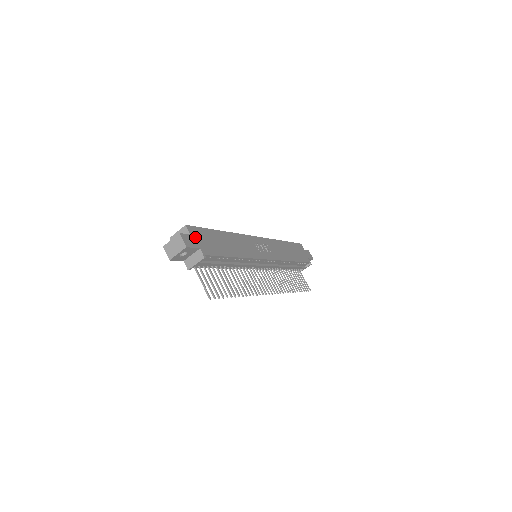
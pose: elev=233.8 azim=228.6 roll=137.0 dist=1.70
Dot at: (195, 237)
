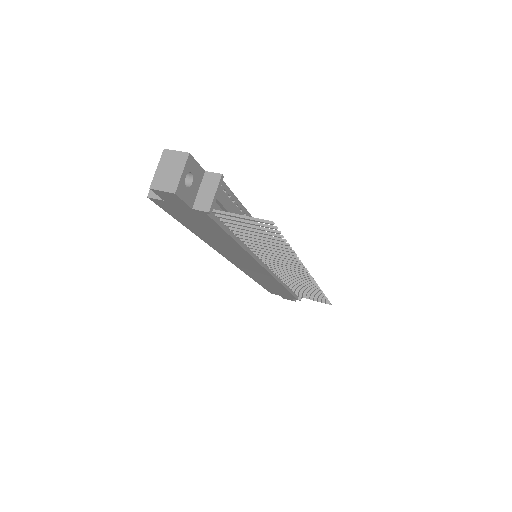
Dot at: occluded
